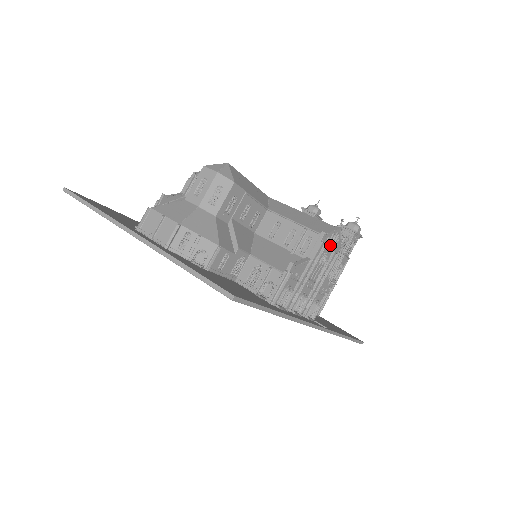
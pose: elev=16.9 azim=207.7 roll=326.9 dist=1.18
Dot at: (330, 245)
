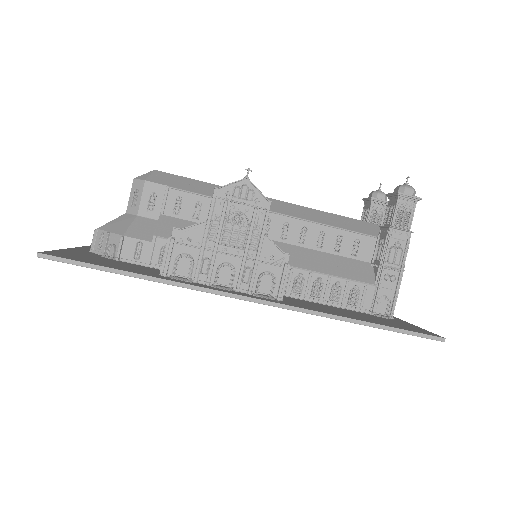
Dot at: (241, 201)
